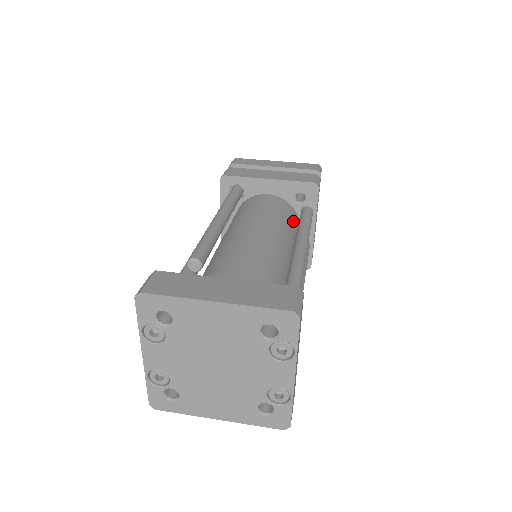
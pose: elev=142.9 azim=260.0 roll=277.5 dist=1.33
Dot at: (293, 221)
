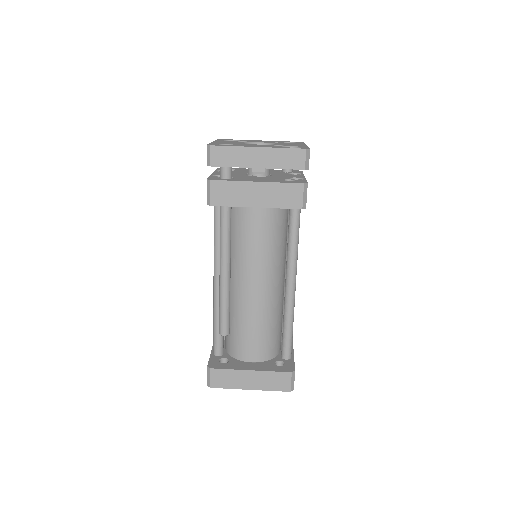
Dot at: (283, 224)
